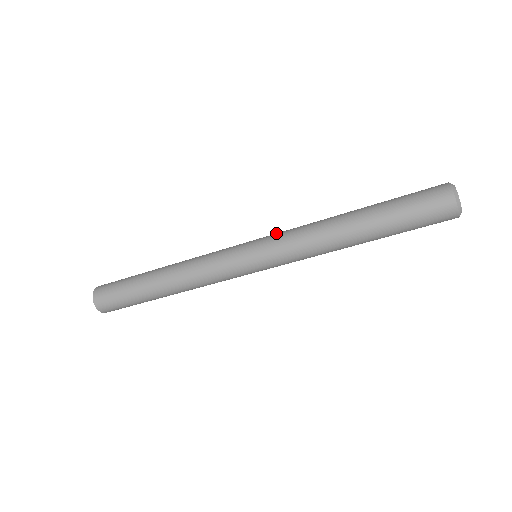
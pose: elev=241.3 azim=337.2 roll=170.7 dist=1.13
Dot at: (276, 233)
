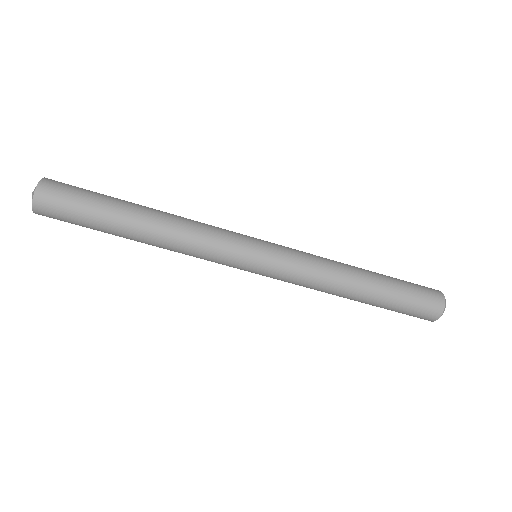
Dot at: occluded
